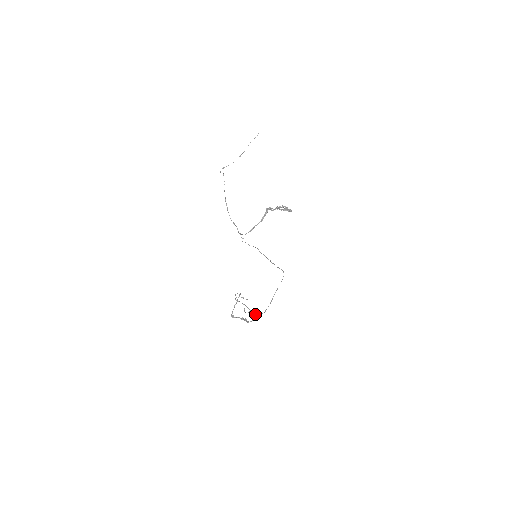
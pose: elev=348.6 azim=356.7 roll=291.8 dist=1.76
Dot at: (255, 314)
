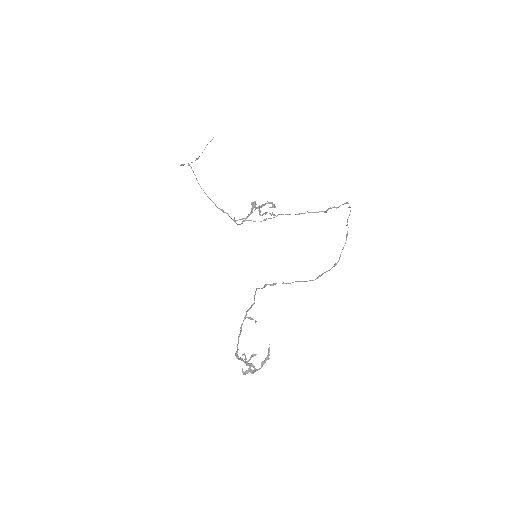
Dot at: (318, 277)
